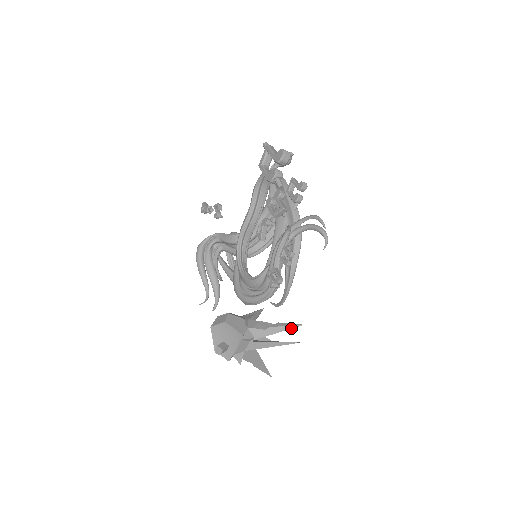
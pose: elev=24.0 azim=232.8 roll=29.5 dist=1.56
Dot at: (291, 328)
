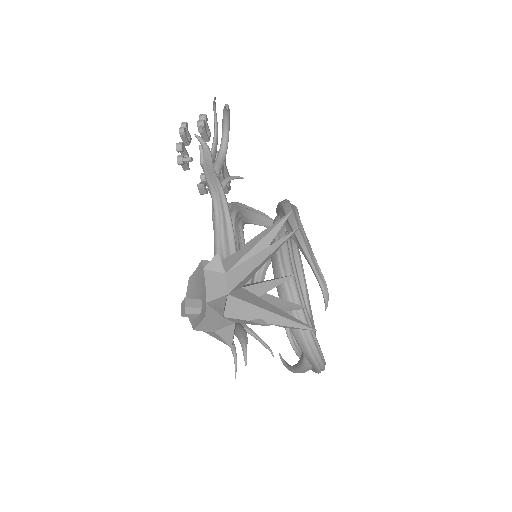
Dot at: (276, 225)
